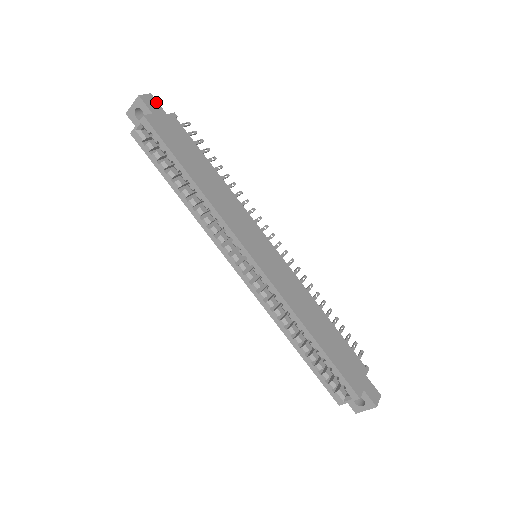
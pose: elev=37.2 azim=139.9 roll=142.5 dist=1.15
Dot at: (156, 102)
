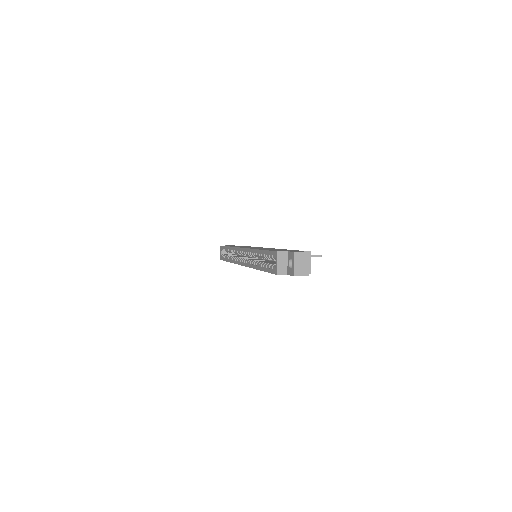
Dot at: occluded
